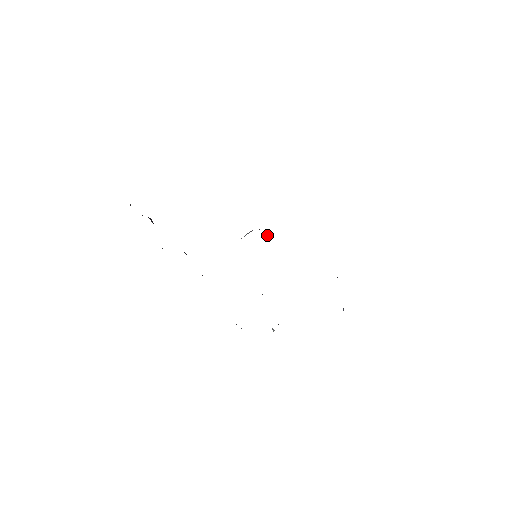
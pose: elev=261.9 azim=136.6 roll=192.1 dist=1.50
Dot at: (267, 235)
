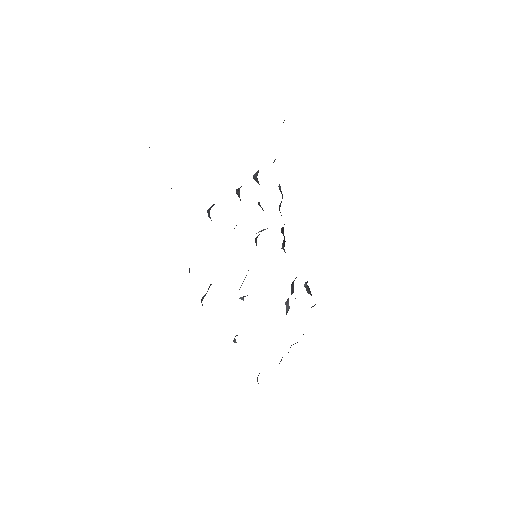
Dot at: occluded
